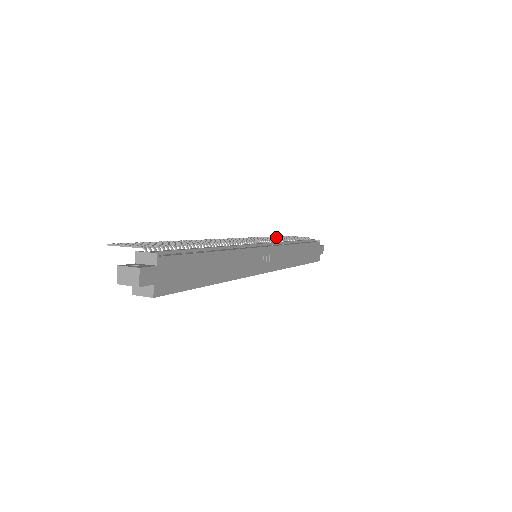
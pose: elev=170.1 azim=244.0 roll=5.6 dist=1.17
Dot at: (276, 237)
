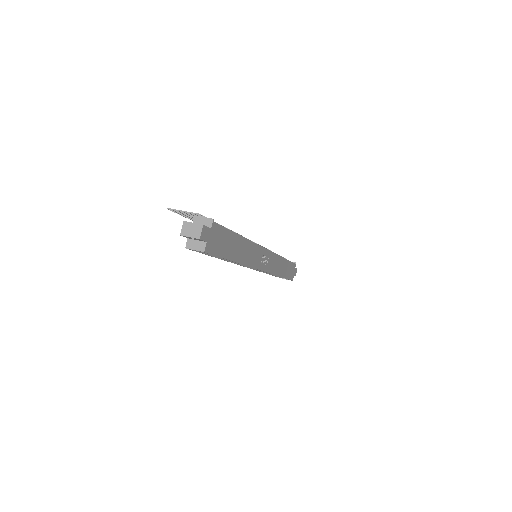
Dot at: occluded
